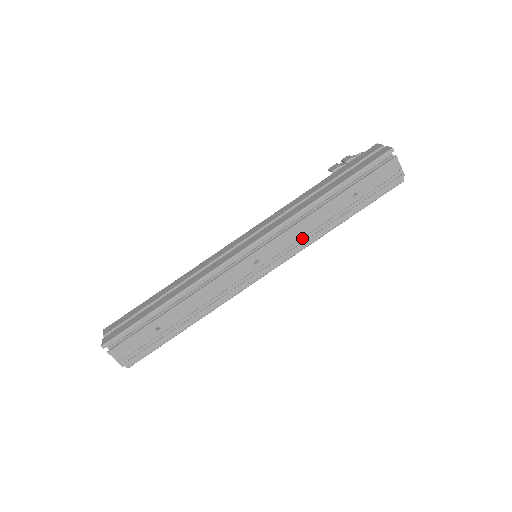
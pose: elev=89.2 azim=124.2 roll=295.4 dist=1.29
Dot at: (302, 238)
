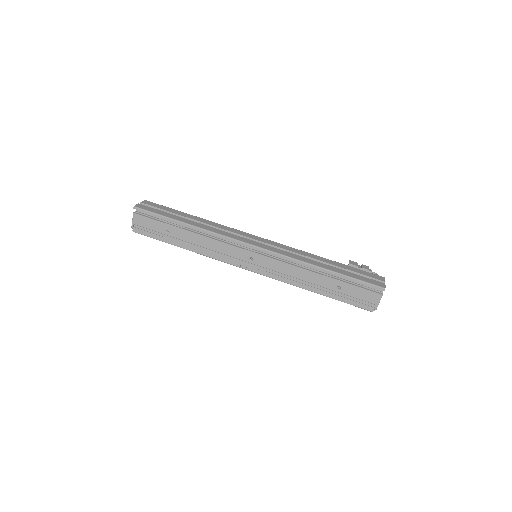
Dot at: (287, 275)
